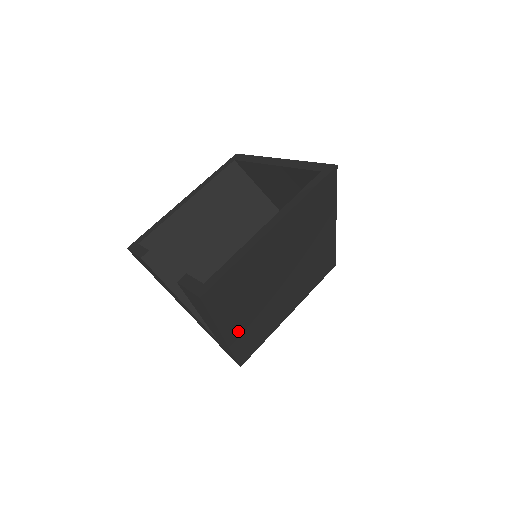
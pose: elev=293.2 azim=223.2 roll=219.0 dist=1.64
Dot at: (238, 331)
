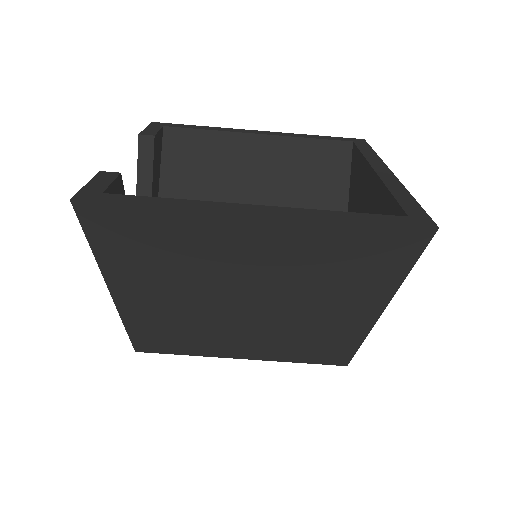
Dot at: (142, 307)
